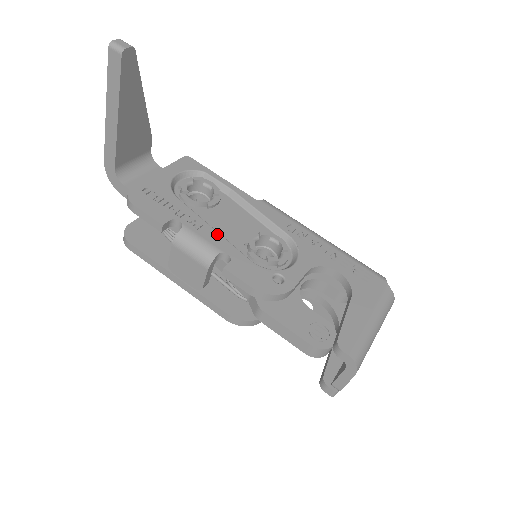
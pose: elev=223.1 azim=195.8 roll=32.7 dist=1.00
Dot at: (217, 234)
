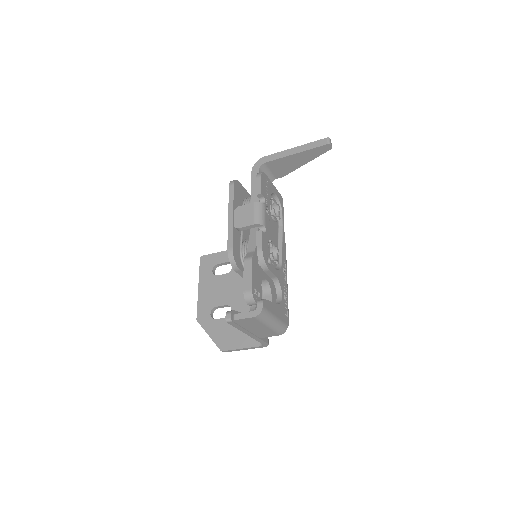
Dot at: occluded
